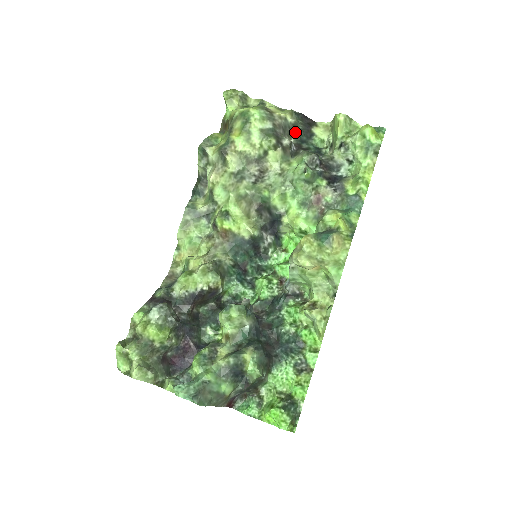
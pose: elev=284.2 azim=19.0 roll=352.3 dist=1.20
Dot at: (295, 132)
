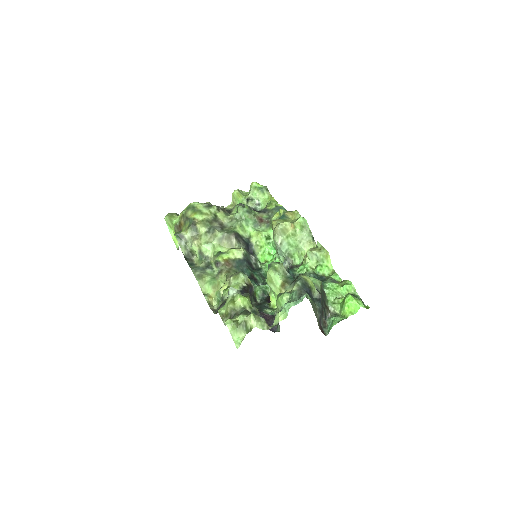
Dot at: occluded
